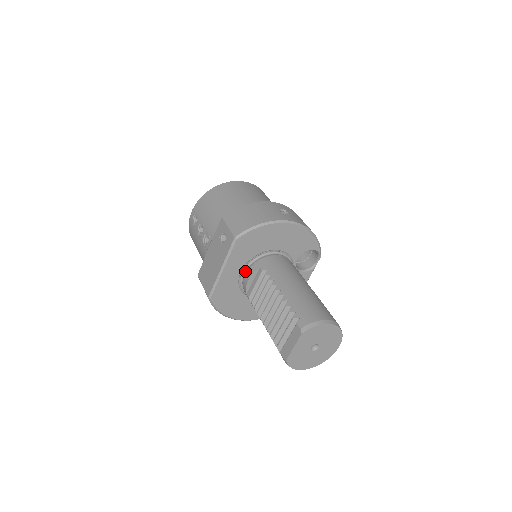
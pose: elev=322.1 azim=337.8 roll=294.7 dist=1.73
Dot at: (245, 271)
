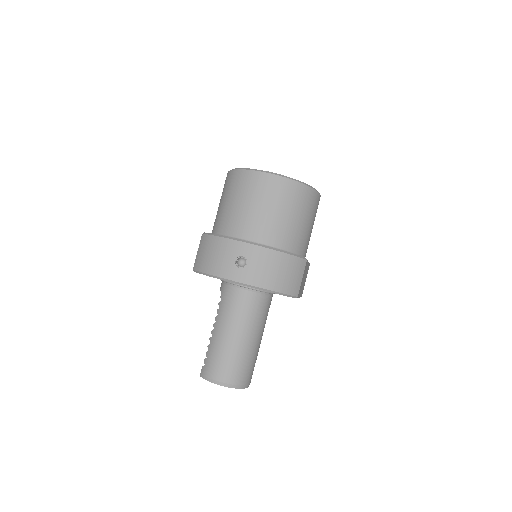
Dot at: occluded
